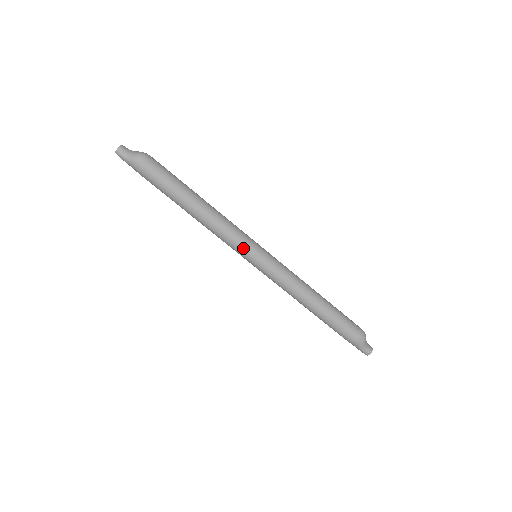
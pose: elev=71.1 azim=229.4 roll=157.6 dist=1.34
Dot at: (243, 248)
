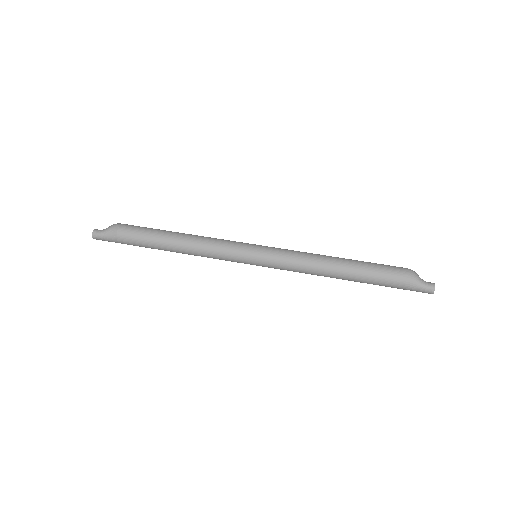
Dot at: (238, 247)
